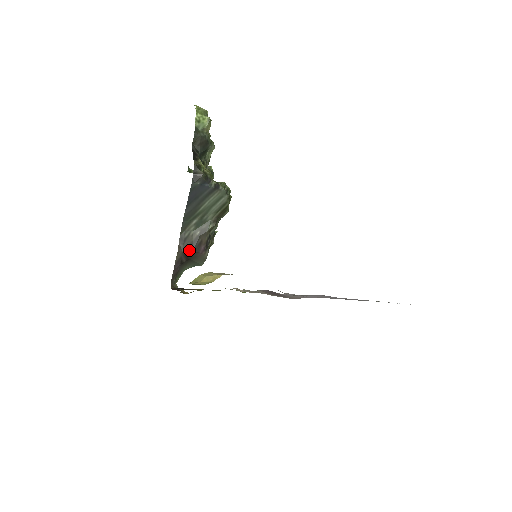
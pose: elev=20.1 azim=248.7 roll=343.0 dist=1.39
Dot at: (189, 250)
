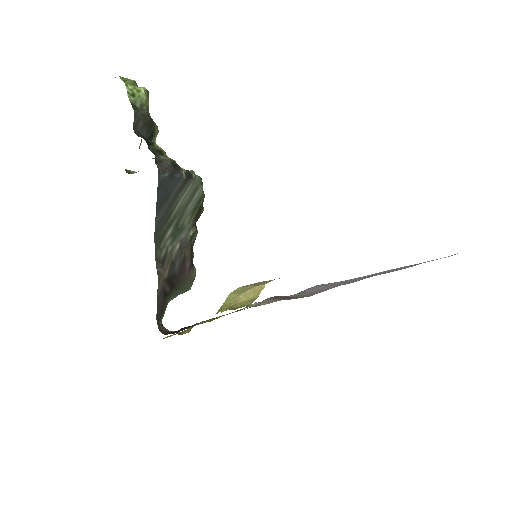
Dot at: (172, 273)
